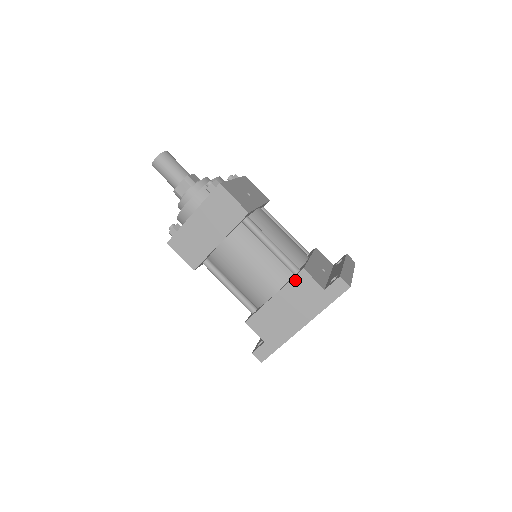
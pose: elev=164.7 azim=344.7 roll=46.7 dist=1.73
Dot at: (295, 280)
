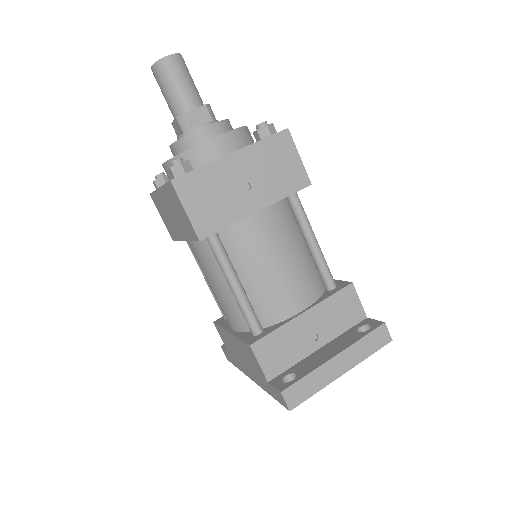
Dot at: (244, 344)
